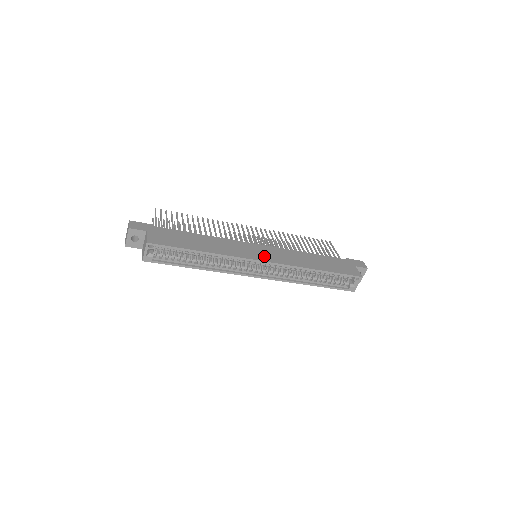
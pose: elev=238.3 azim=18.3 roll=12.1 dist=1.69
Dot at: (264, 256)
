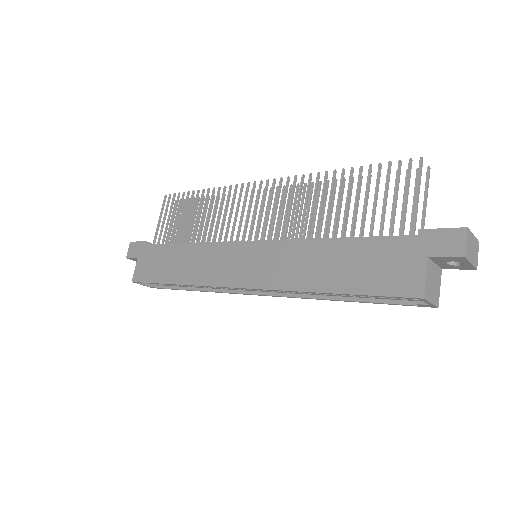
Dot at: (243, 273)
